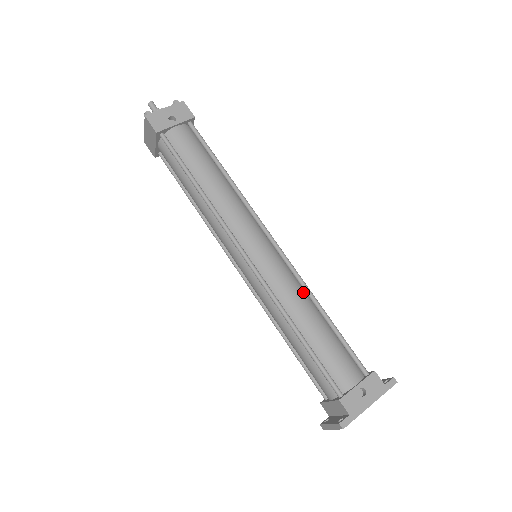
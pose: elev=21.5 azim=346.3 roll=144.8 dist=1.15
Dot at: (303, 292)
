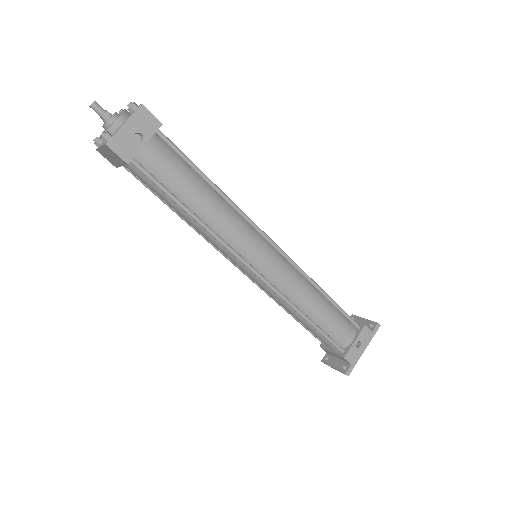
Dot at: (306, 282)
